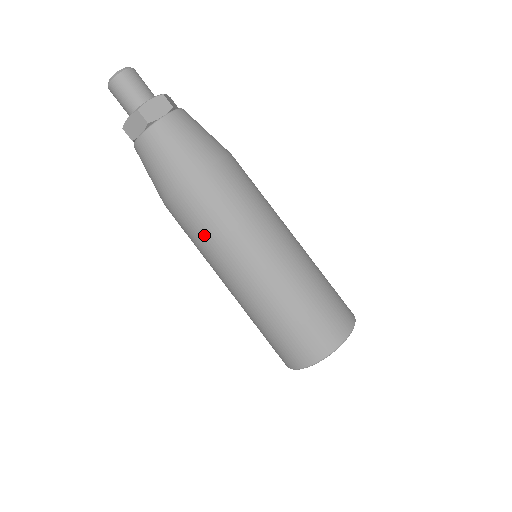
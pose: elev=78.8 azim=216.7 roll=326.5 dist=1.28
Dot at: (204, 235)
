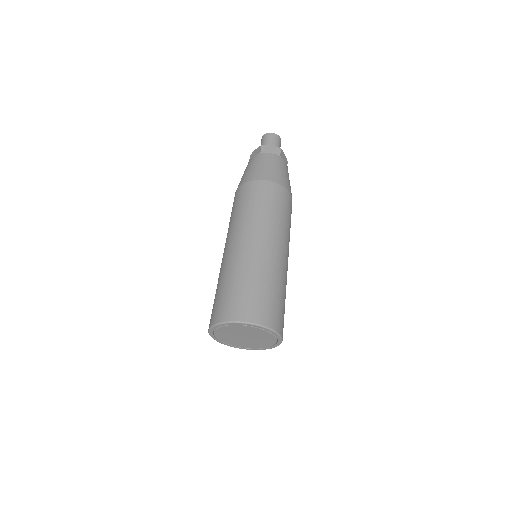
Dot at: (264, 207)
